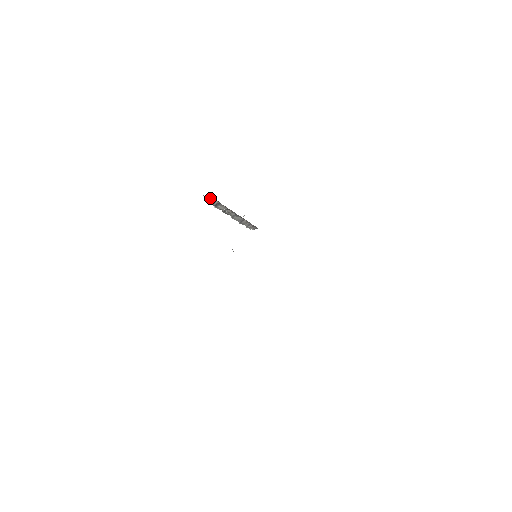
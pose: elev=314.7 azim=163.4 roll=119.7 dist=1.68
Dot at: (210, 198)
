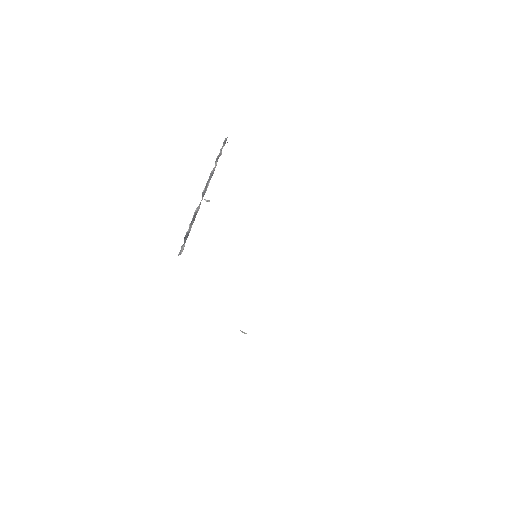
Dot at: occluded
